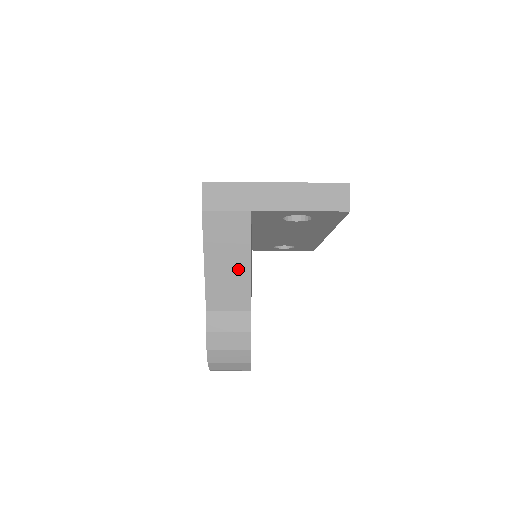
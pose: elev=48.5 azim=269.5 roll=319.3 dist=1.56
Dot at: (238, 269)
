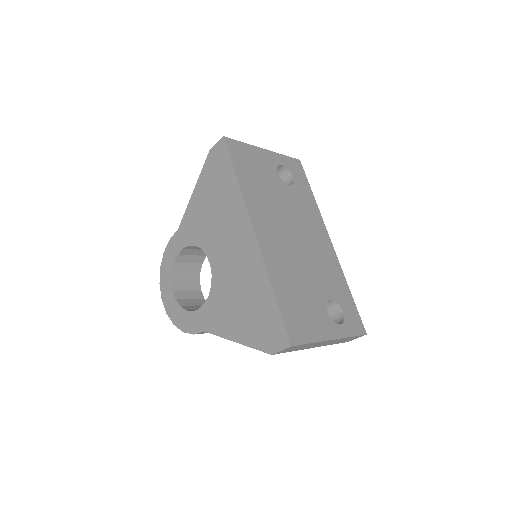
Dot at: occluded
